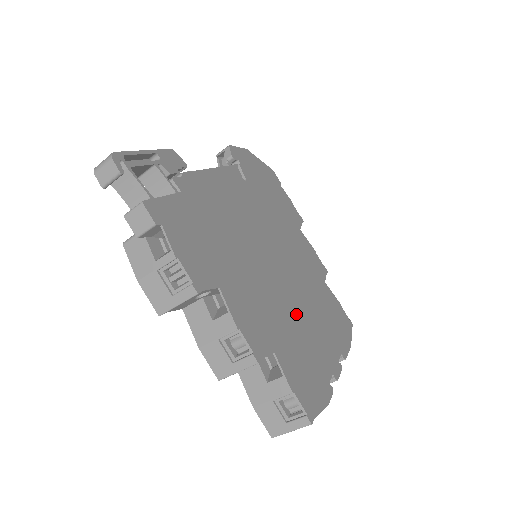
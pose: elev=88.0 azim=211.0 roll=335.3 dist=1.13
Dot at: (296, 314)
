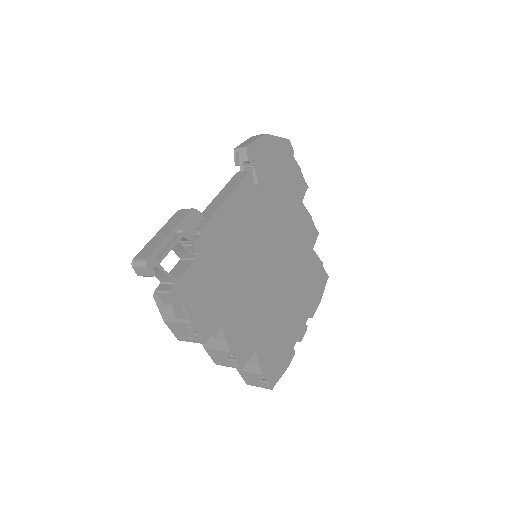
Dot at: (279, 305)
